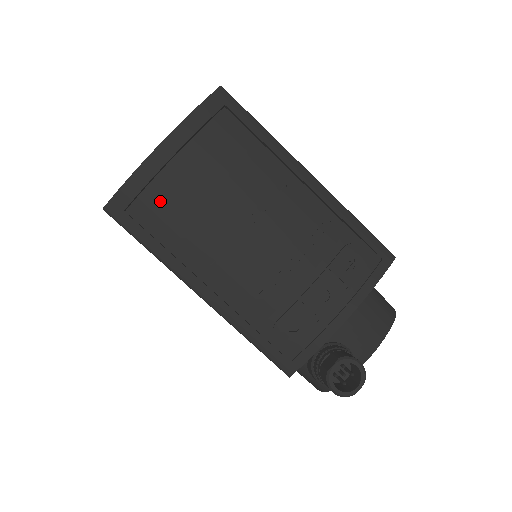
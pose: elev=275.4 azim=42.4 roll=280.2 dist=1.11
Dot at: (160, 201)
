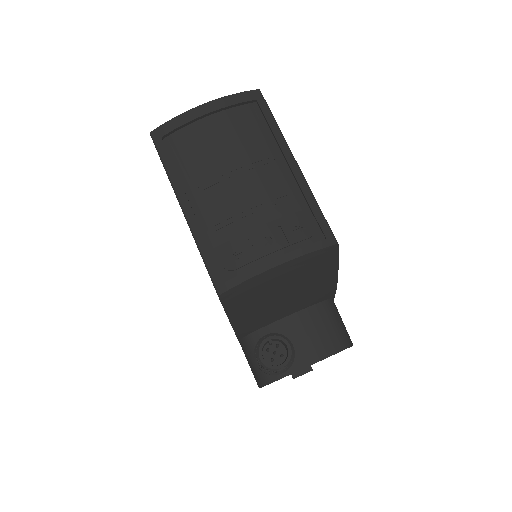
Dot at: (186, 139)
